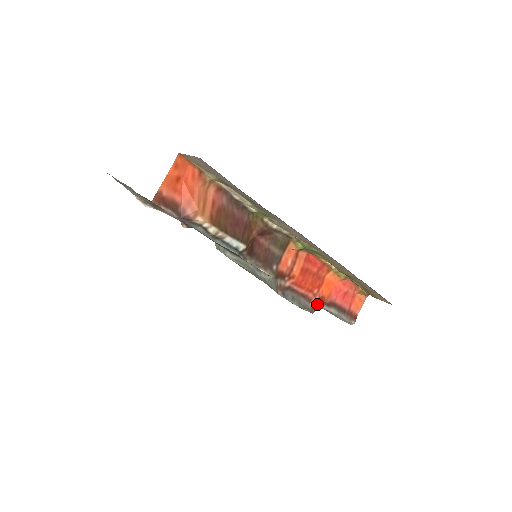
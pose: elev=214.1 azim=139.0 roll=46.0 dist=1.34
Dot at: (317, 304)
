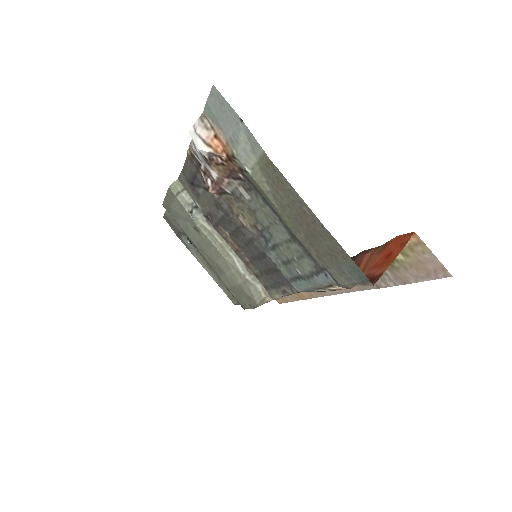
Dot at: occluded
